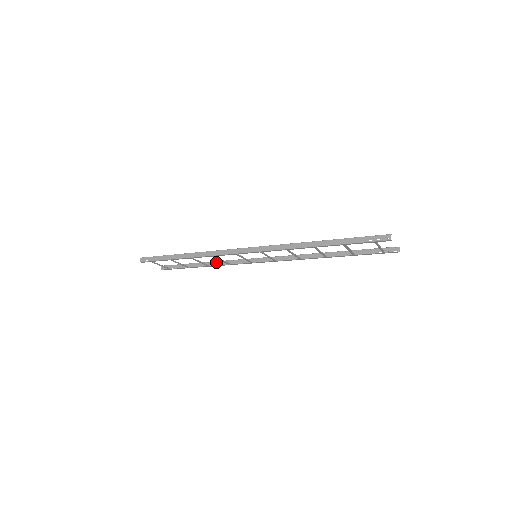
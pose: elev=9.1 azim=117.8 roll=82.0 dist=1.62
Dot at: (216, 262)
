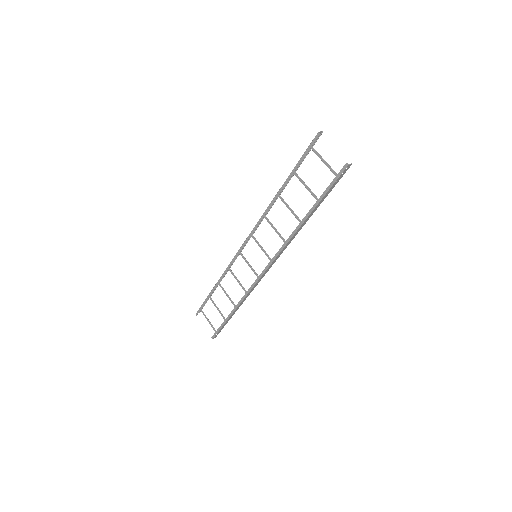
Dot at: occluded
